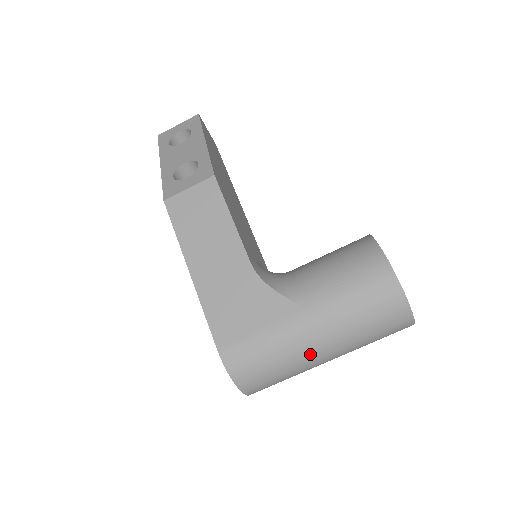
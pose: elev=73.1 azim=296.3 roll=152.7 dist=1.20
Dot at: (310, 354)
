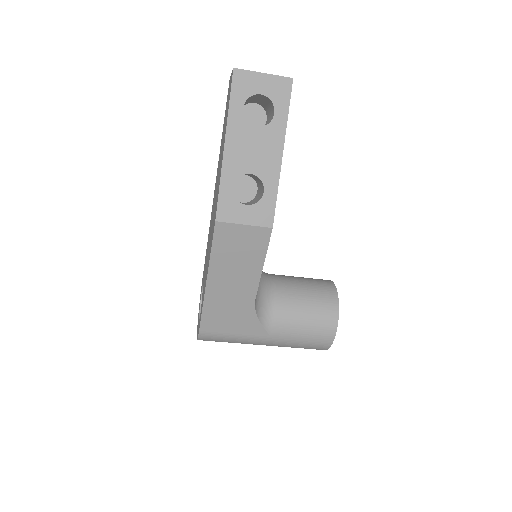
Dot at: occluded
